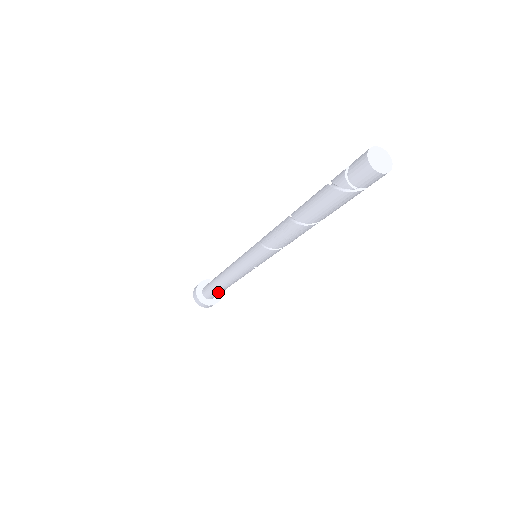
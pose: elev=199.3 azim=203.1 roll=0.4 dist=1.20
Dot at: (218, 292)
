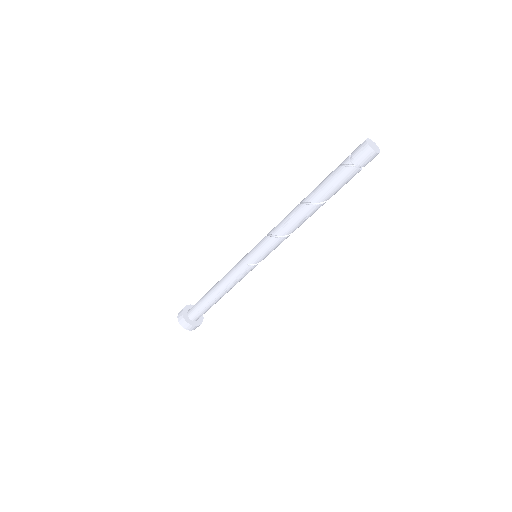
Dot at: (204, 306)
